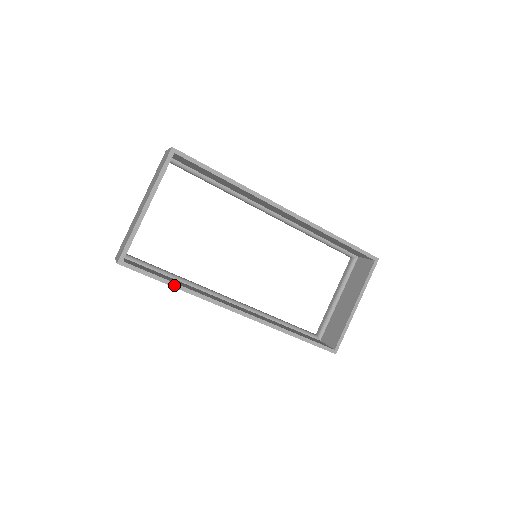
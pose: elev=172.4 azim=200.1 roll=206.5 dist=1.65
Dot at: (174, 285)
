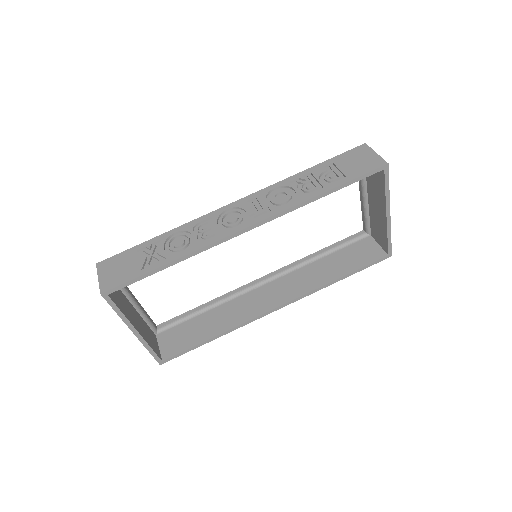
Dot at: (212, 339)
